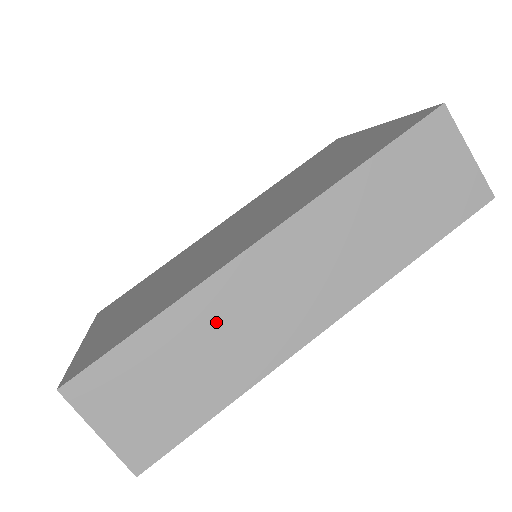
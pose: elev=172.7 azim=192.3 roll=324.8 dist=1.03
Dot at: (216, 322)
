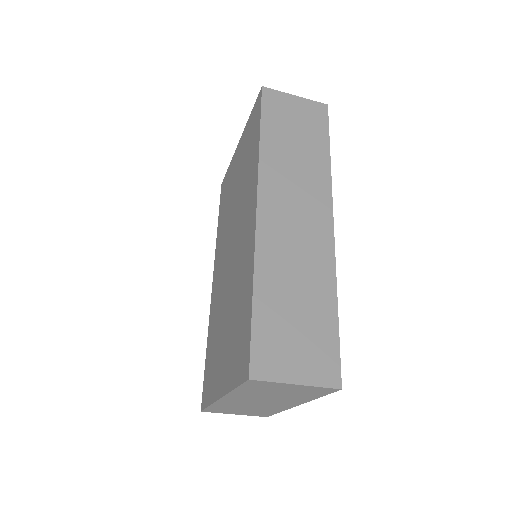
Dot at: (283, 266)
